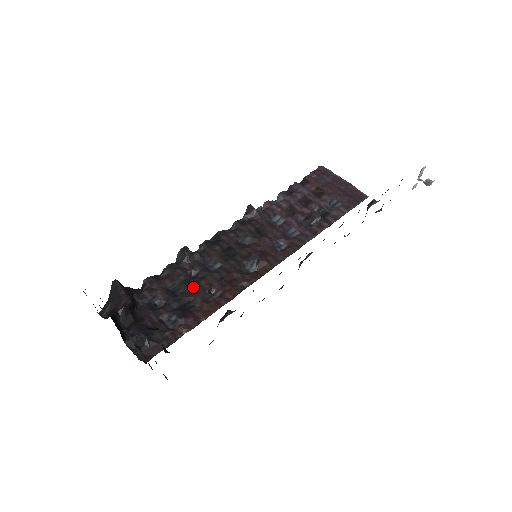
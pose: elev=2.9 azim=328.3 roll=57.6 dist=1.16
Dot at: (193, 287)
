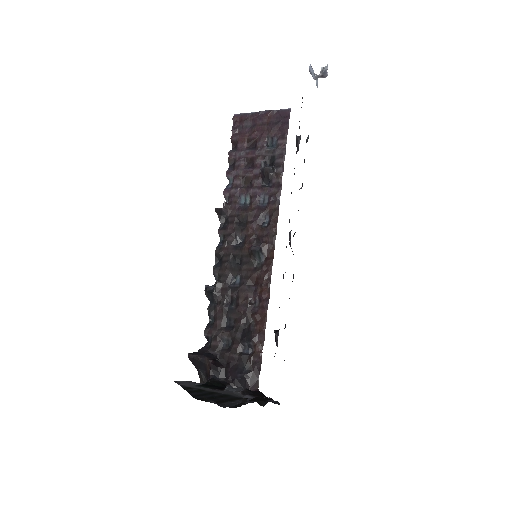
Dot at: (237, 311)
